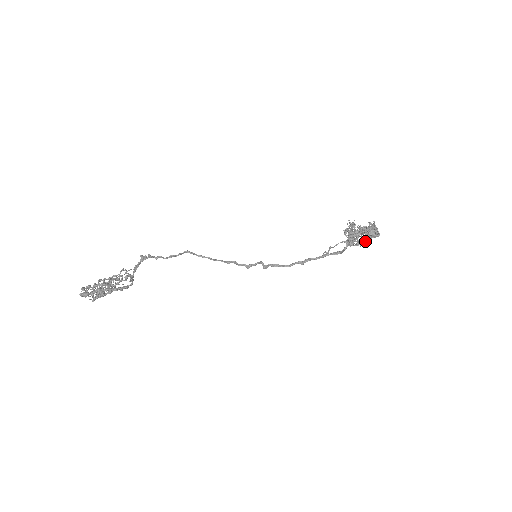
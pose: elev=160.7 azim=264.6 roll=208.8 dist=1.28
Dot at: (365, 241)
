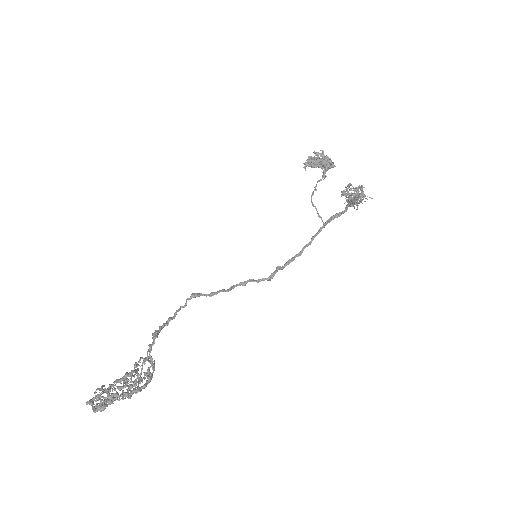
Dot at: (324, 176)
